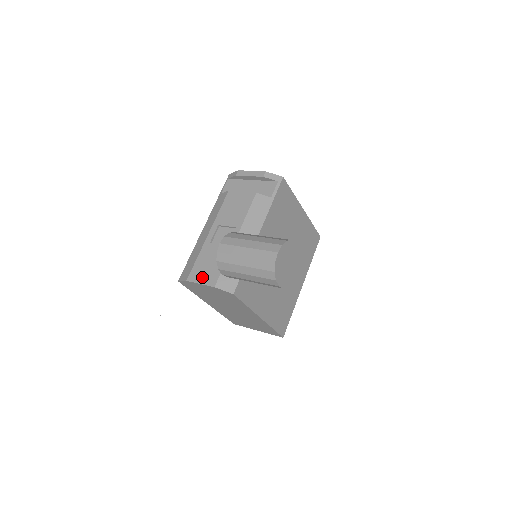
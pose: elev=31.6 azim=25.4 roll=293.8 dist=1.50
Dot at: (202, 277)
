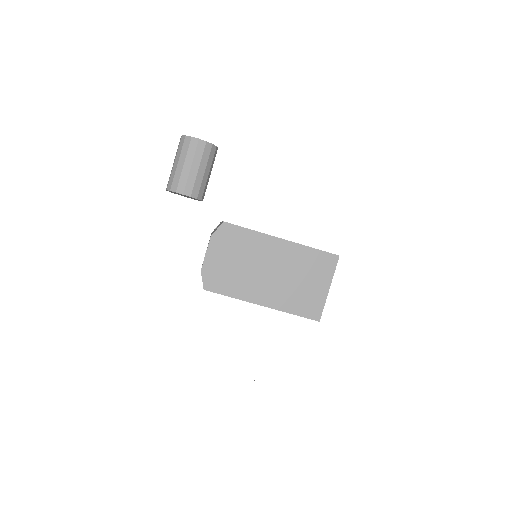
Dot at: occluded
